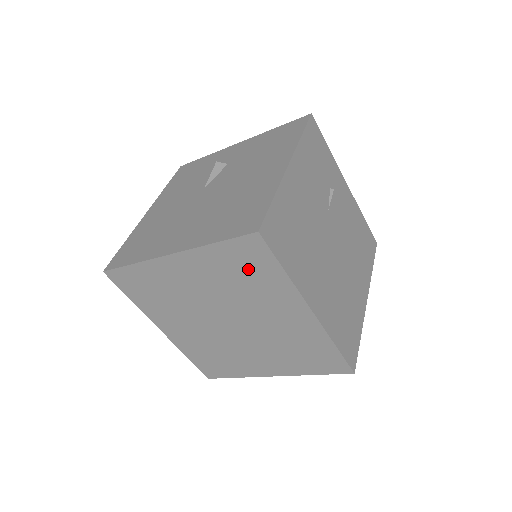
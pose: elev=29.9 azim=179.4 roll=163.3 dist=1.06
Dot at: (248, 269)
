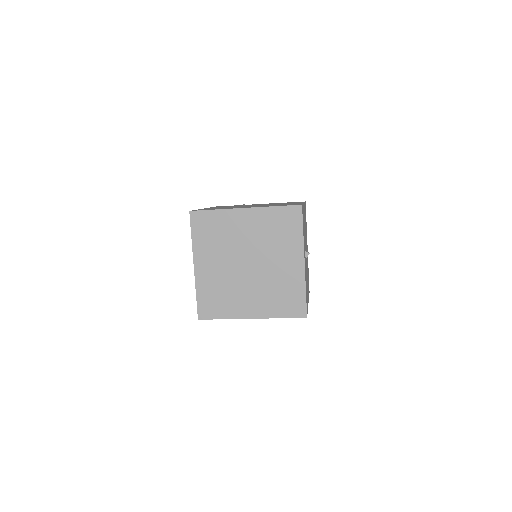
Dot at: (210, 228)
